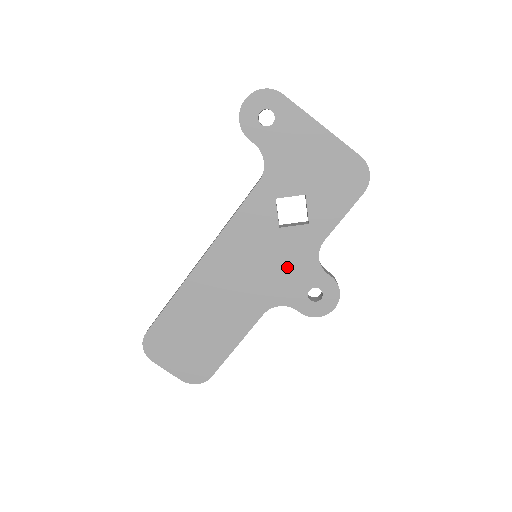
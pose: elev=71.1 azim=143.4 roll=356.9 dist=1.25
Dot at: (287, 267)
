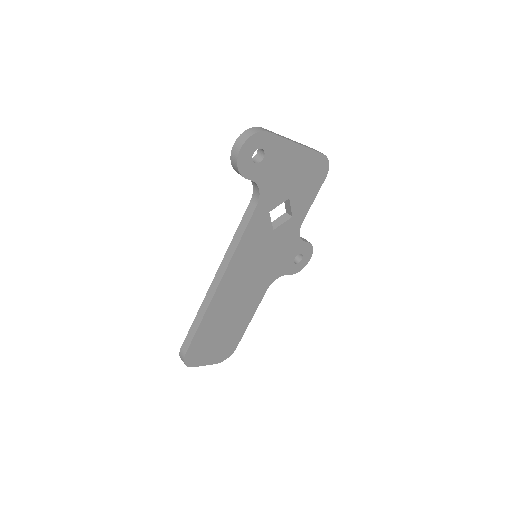
Dot at: (280, 252)
